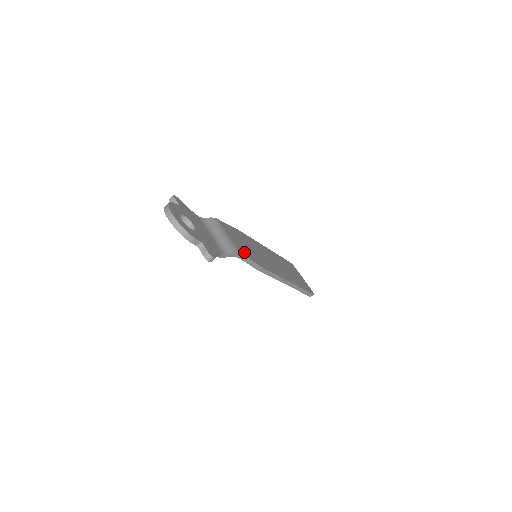
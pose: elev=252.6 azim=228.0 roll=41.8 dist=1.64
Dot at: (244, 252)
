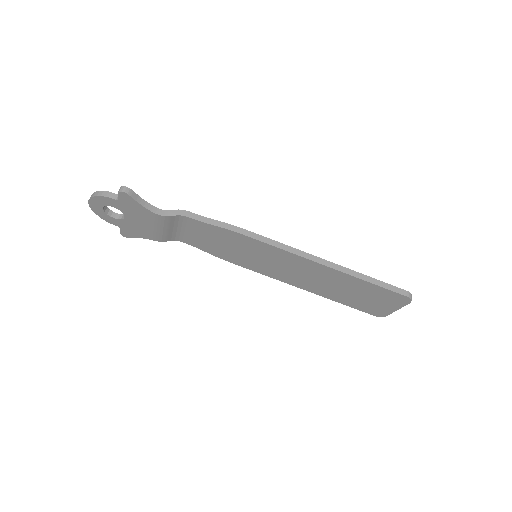
Dot at: occluded
